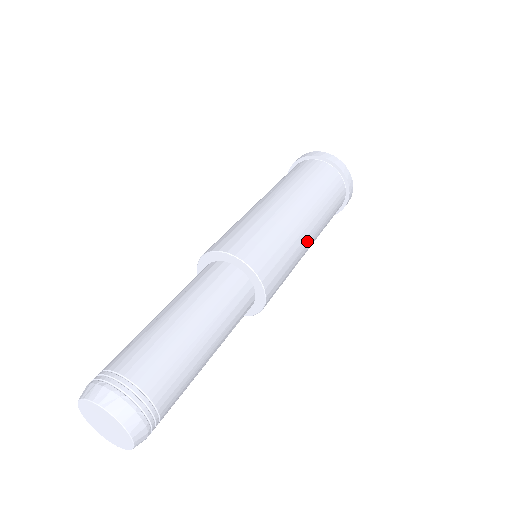
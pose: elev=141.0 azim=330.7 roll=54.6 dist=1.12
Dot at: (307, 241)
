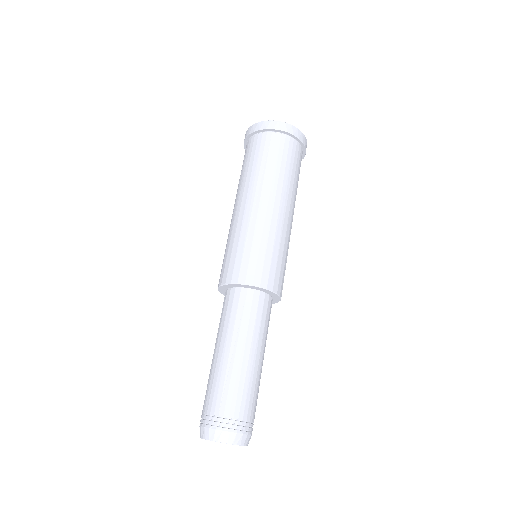
Dot at: occluded
